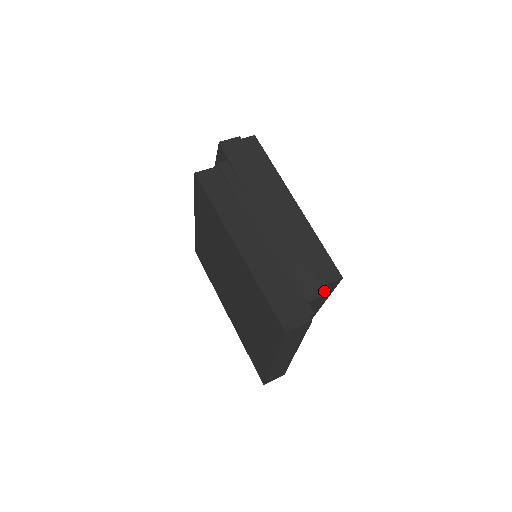
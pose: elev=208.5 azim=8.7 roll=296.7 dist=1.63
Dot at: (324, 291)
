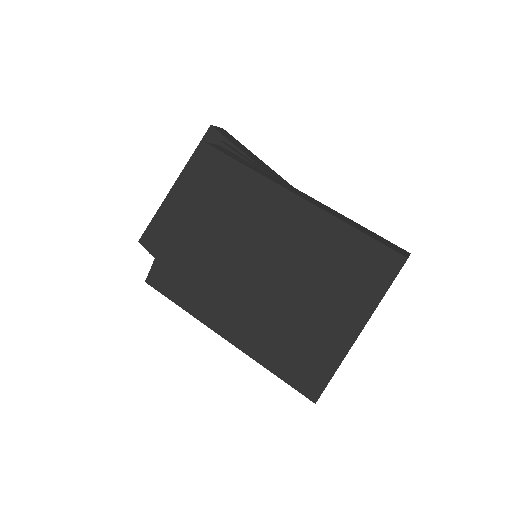
Dot at: occluded
